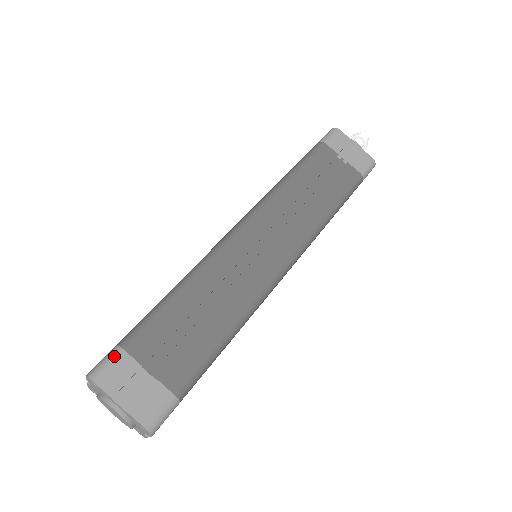
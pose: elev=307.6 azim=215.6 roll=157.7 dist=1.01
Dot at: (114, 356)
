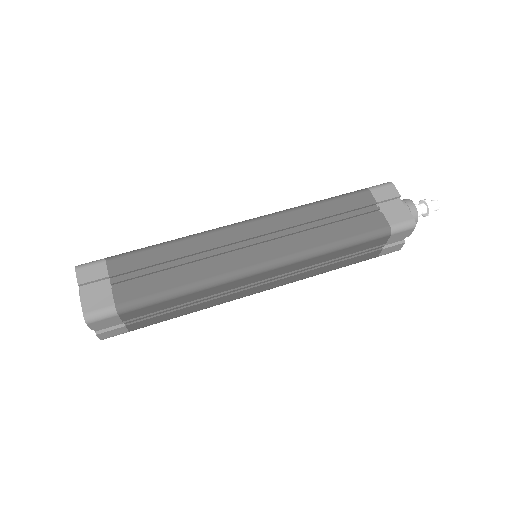
Dot at: (98, 262)
